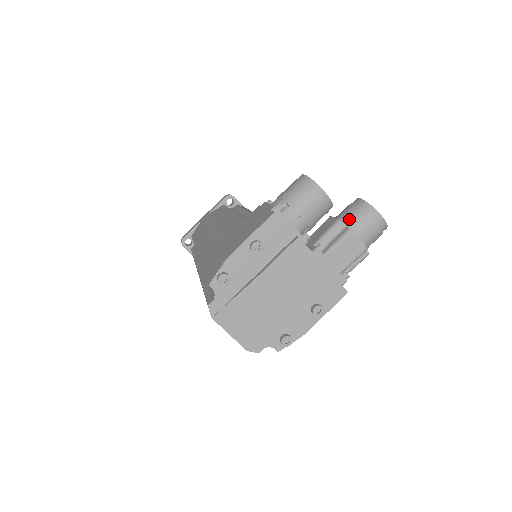
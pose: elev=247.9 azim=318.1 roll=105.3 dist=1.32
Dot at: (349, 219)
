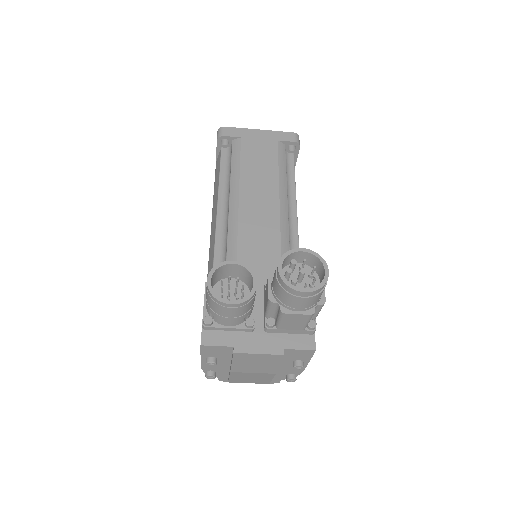
Dot at: (278, 297)
